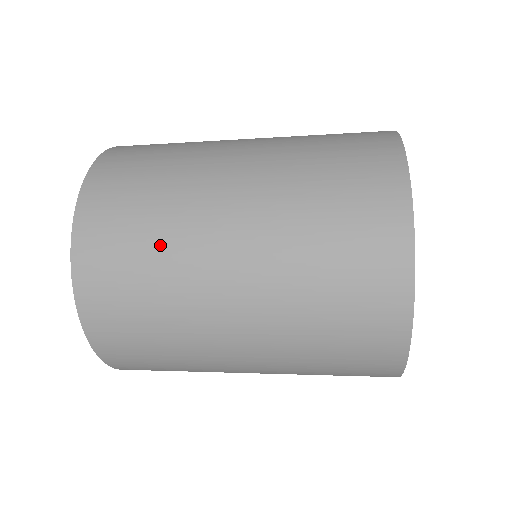
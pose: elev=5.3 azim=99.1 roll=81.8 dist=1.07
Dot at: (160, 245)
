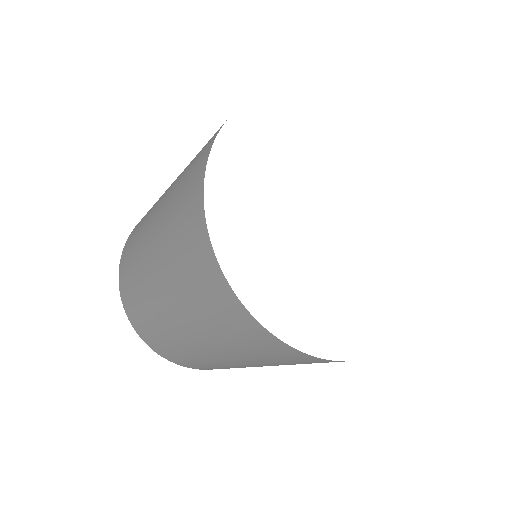
Dot at: (175, 347)
